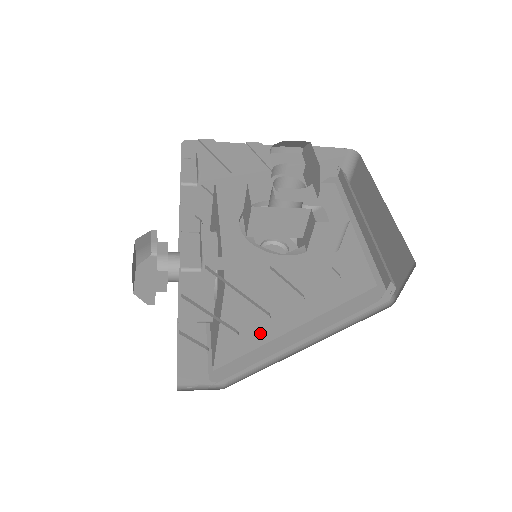
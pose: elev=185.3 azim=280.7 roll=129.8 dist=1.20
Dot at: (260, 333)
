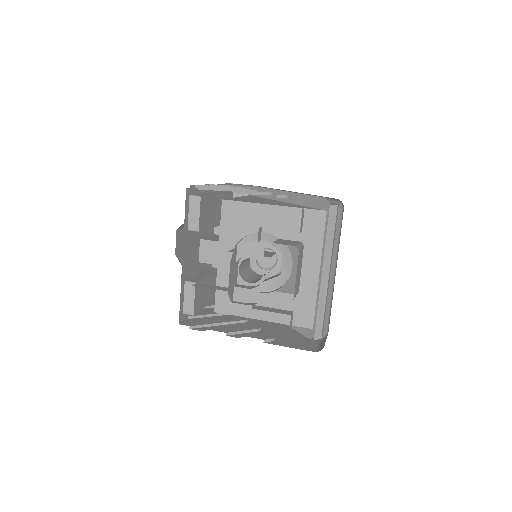
Dot at: occluded
